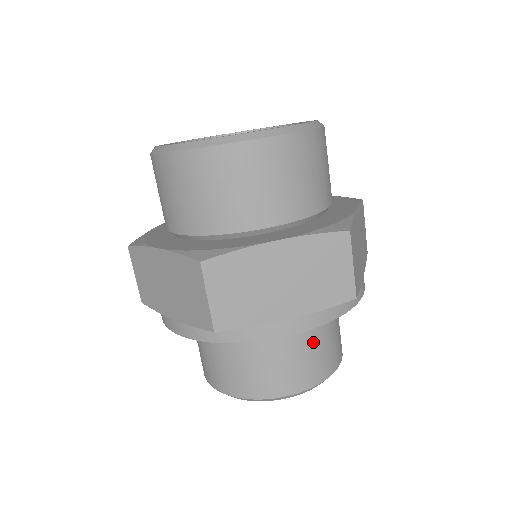
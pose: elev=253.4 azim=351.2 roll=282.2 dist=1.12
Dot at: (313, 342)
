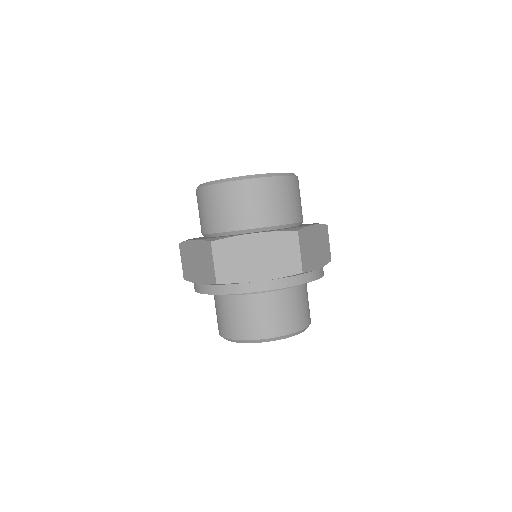
Dot at: (282, 305)
